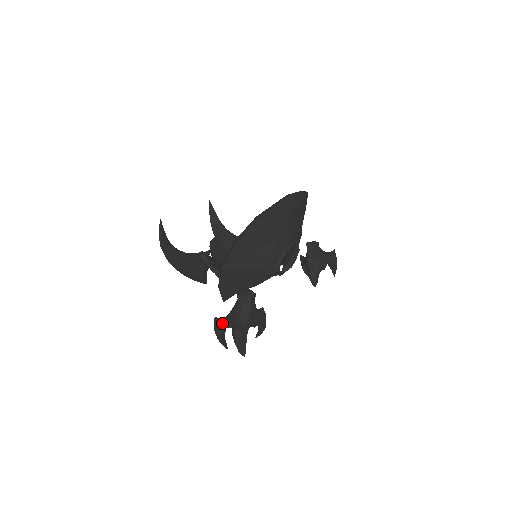
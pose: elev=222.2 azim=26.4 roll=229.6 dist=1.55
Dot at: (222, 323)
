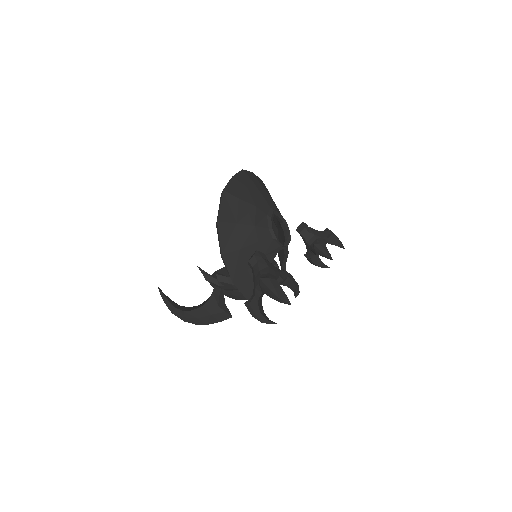
Dot at: (252, 299)
